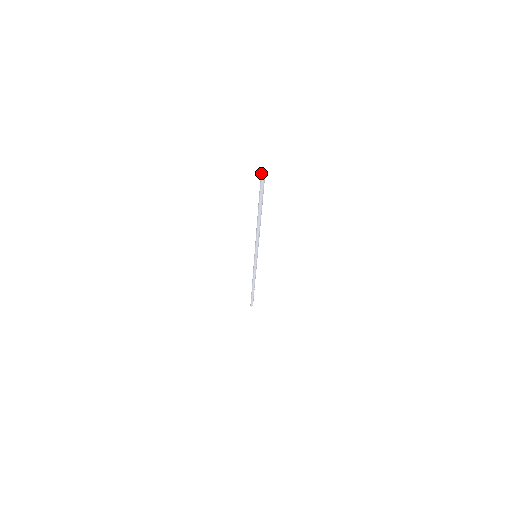
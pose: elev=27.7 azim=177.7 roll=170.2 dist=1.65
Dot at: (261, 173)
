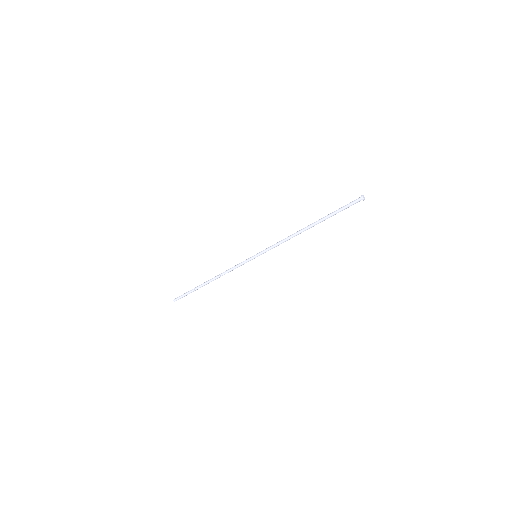
Dot at: (364, 199)
